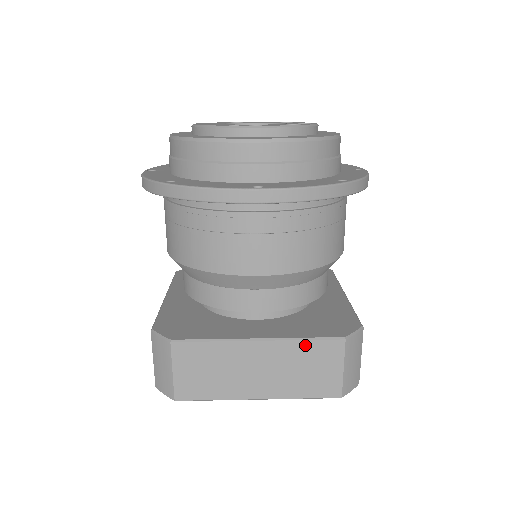
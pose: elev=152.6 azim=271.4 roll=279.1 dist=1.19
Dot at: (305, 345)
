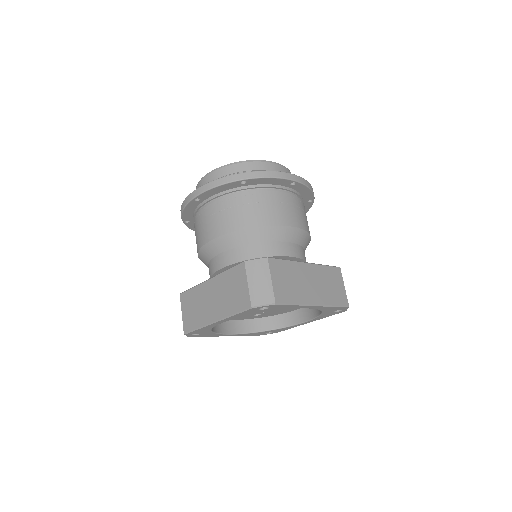
Dot at: (326, 269)
